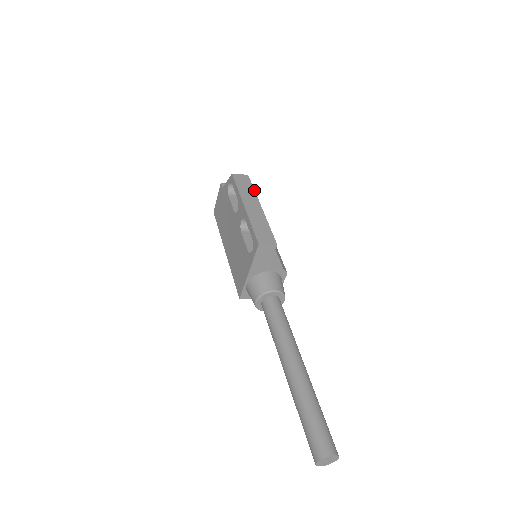
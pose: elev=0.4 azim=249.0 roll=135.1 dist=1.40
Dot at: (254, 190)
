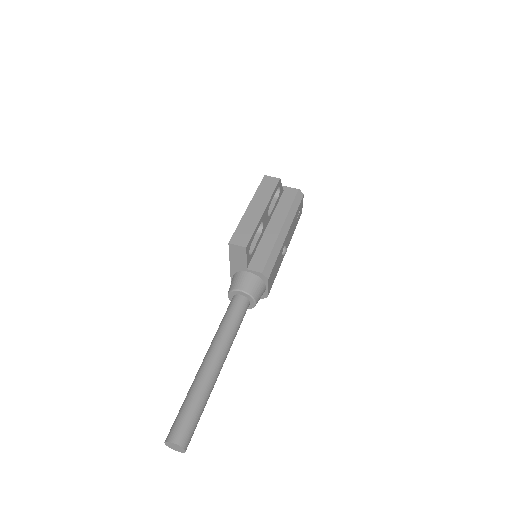
Dot at: (272, 194)
